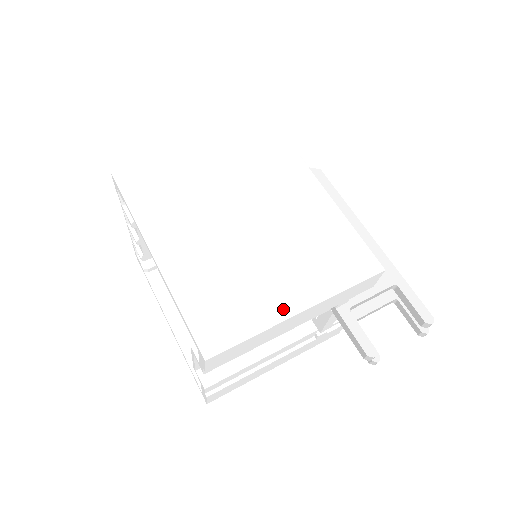
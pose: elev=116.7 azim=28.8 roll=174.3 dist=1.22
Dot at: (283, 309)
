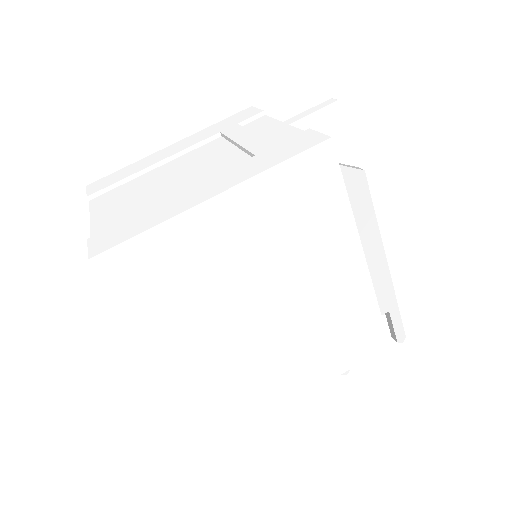
Dot at: (290, 395)
